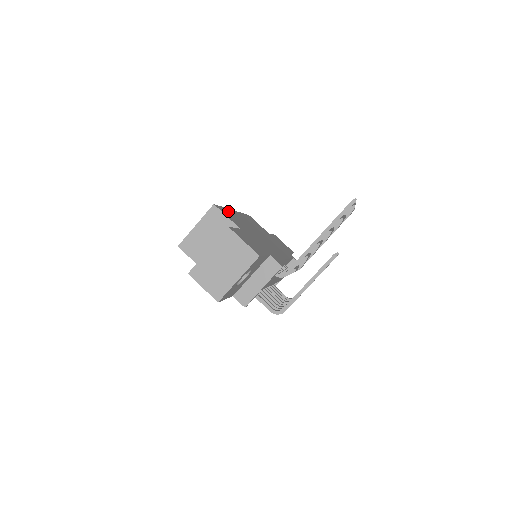
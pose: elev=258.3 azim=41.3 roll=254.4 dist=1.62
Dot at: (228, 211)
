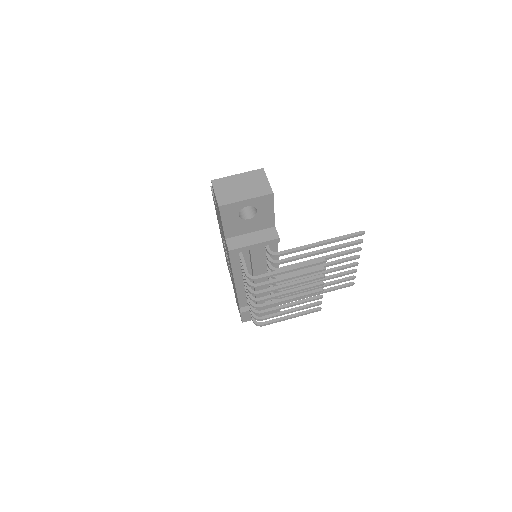
Dot at: occluded
